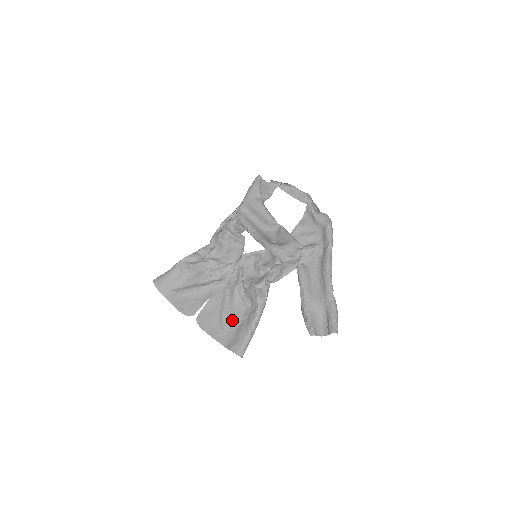
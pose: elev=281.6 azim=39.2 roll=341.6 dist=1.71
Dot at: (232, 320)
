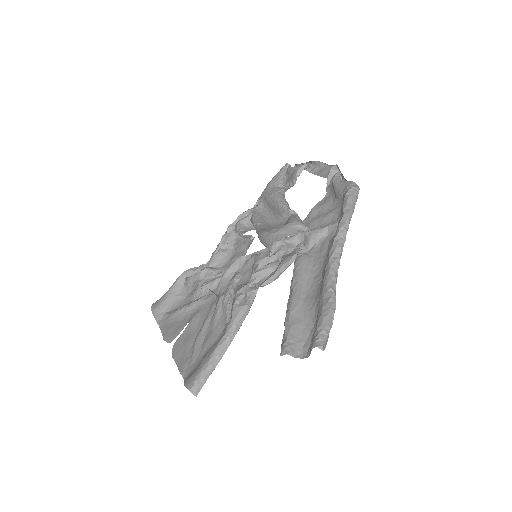
Dot at: (205, 343)
